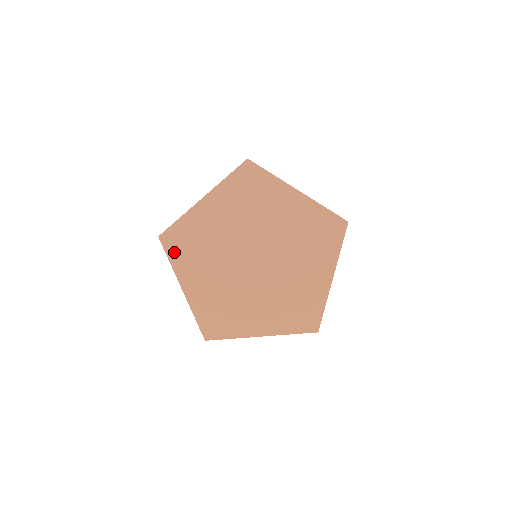
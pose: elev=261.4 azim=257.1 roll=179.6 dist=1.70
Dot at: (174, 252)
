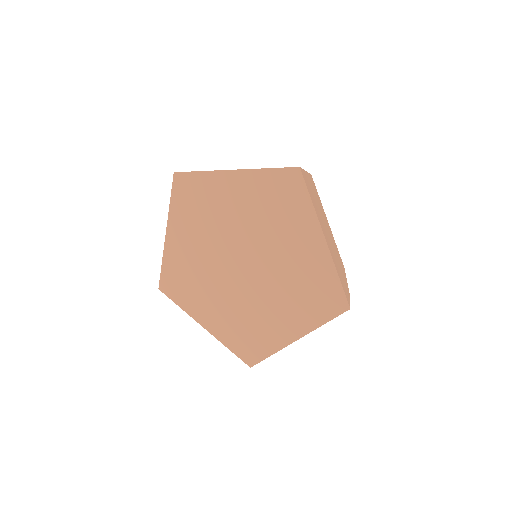
Dot at: (177, 296)
